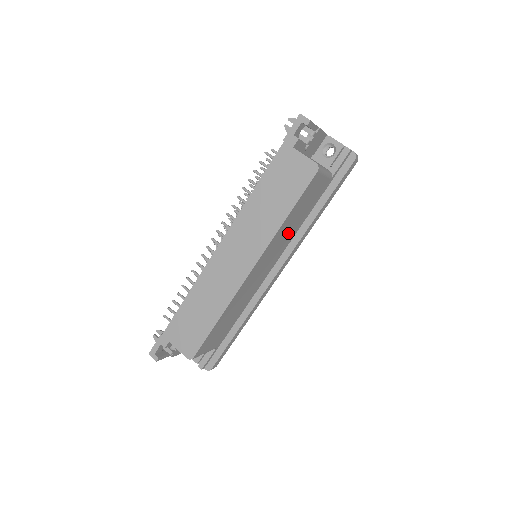
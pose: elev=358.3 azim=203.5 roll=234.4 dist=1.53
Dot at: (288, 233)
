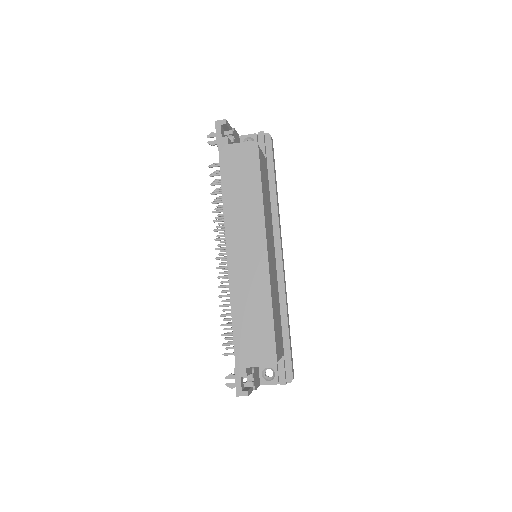
Dot at: (268, 213)
